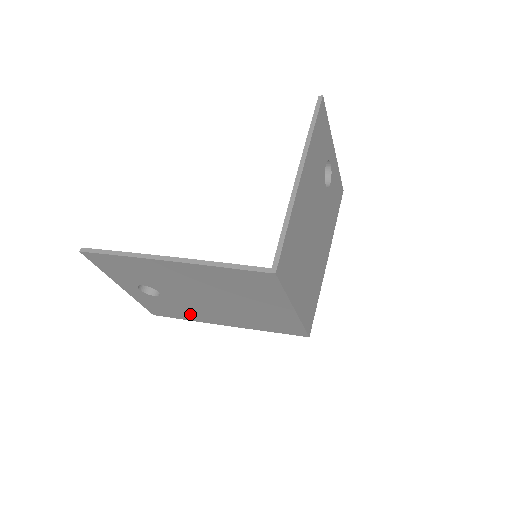
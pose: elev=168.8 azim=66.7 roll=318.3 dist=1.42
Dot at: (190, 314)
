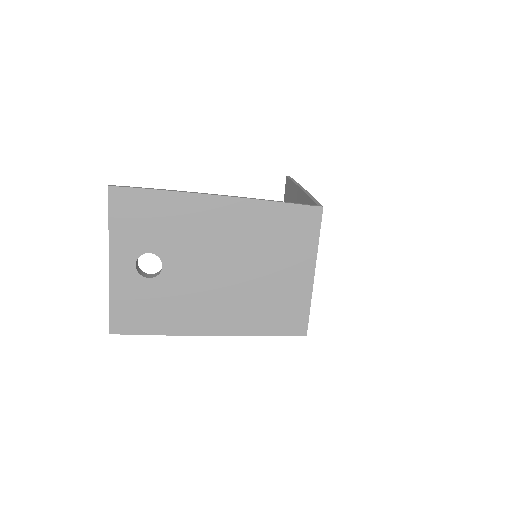
Dot at: (174, 317)
